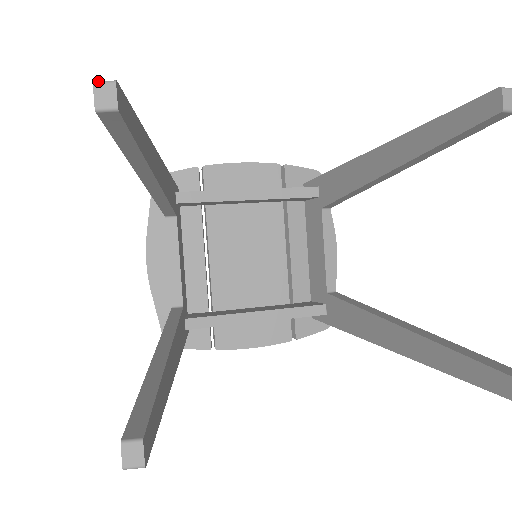
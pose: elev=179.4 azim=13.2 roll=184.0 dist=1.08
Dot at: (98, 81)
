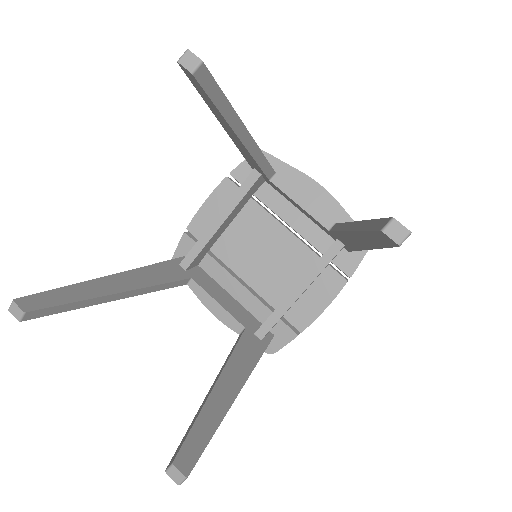
Dot at: (9, 307)
